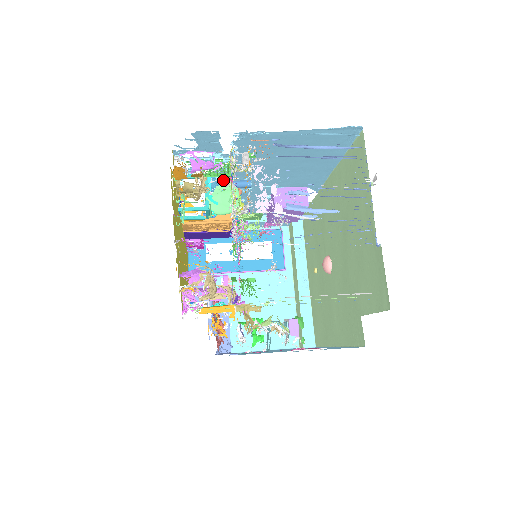
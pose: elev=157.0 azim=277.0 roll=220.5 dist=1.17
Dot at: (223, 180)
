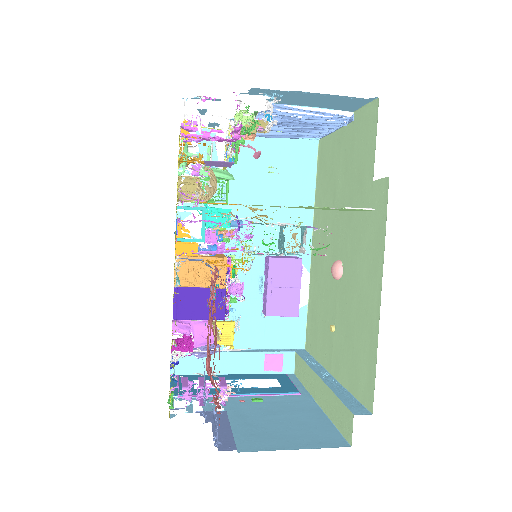
Dot at: occluded
